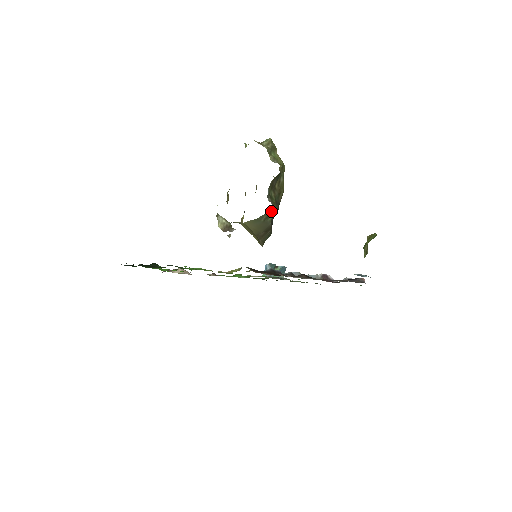
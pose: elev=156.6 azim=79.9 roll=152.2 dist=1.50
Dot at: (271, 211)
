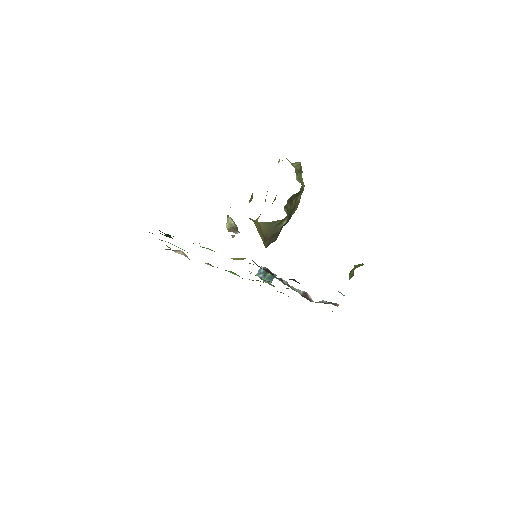
Dot at: (284, 220)
